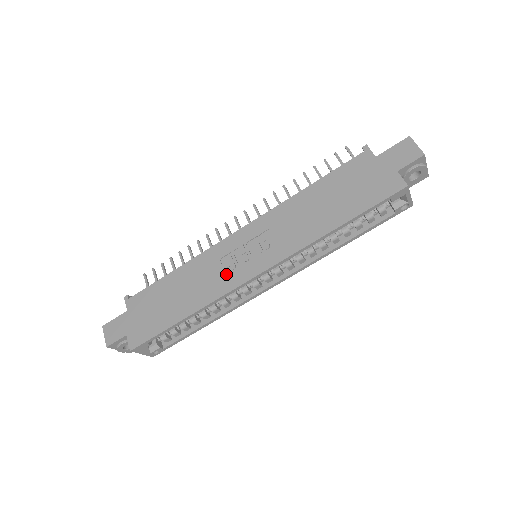
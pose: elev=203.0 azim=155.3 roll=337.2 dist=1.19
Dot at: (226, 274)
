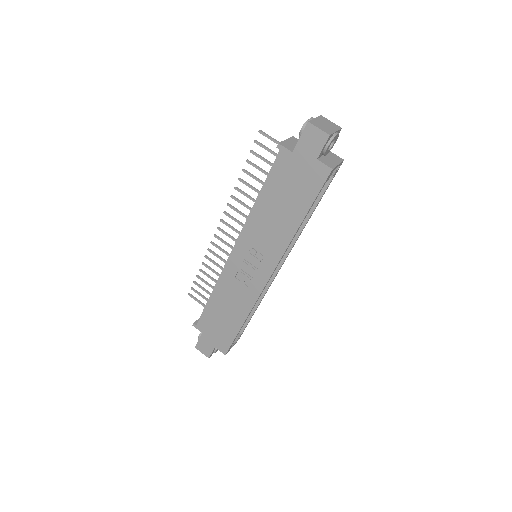
Dot at: (247, 286)
